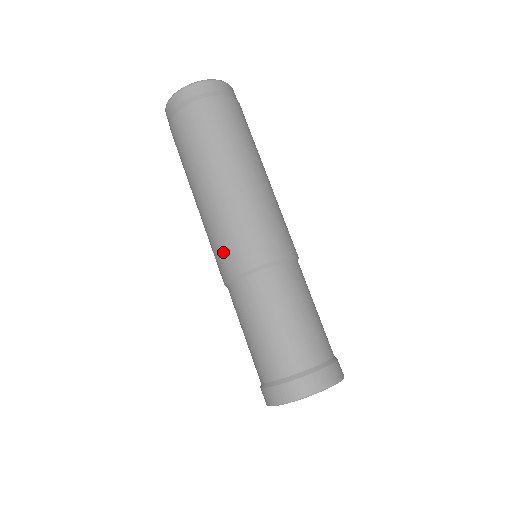
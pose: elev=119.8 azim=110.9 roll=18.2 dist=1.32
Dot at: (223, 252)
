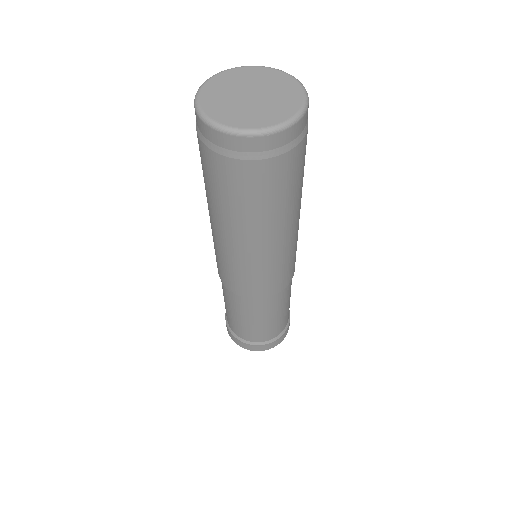
Dot at: (222, 270)
